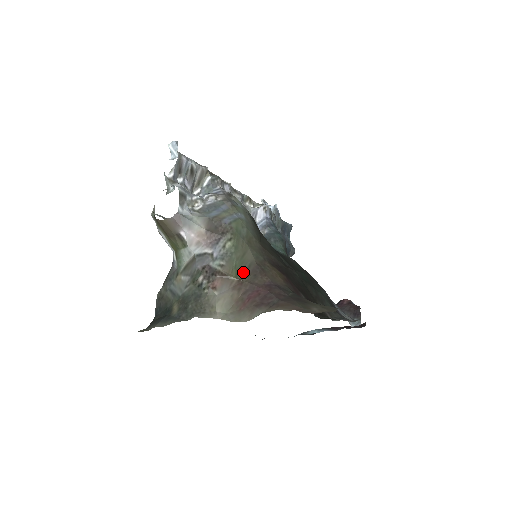
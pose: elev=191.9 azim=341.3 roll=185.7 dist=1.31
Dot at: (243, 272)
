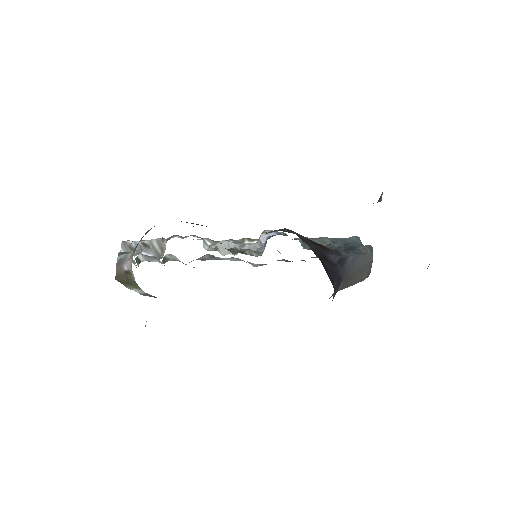
Dot at: occluded
